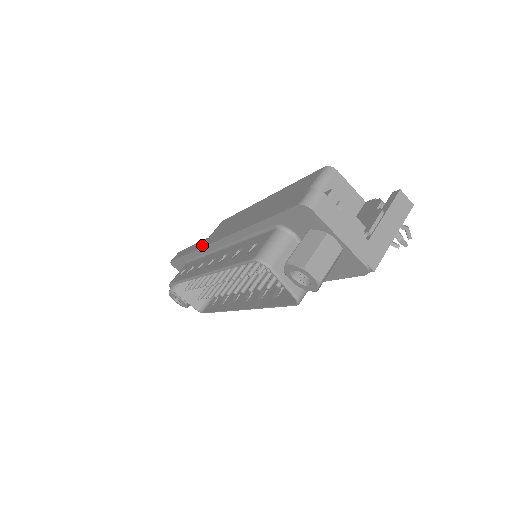
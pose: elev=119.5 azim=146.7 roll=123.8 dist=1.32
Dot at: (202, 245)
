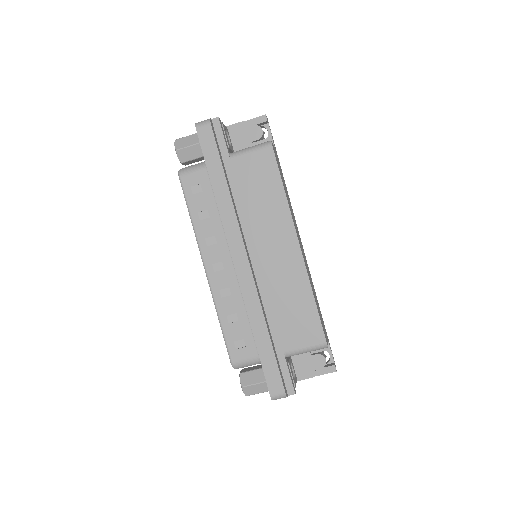
Dot at: (226, 224)
